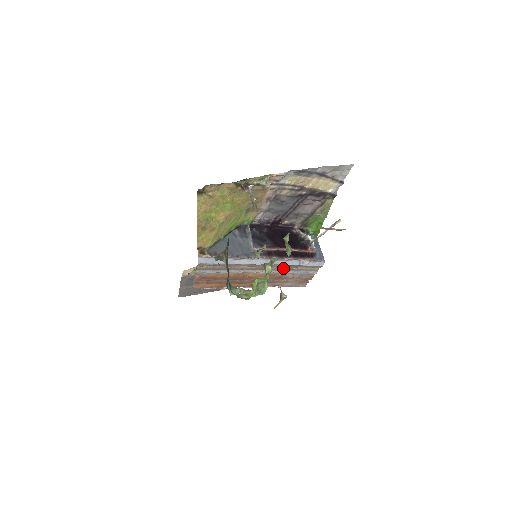
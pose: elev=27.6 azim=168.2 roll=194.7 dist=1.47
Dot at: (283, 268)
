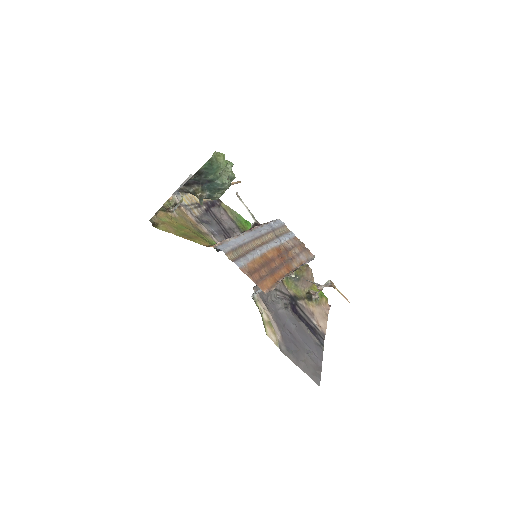
Dot at: (272, 237)
